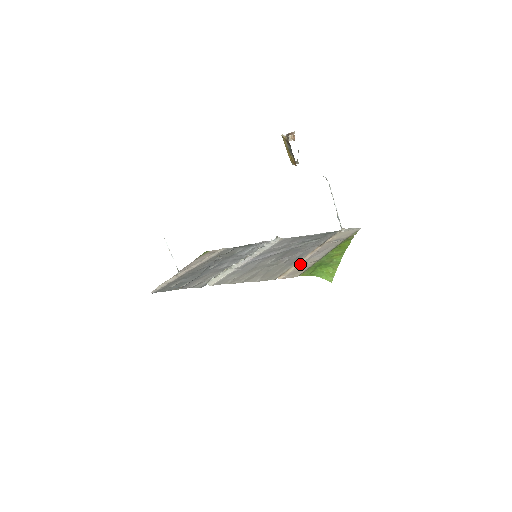
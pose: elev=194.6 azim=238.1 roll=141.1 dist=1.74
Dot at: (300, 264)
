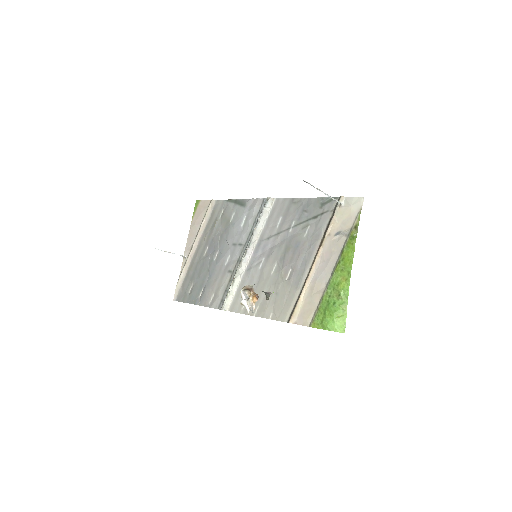
Dot at: (307, 292)
